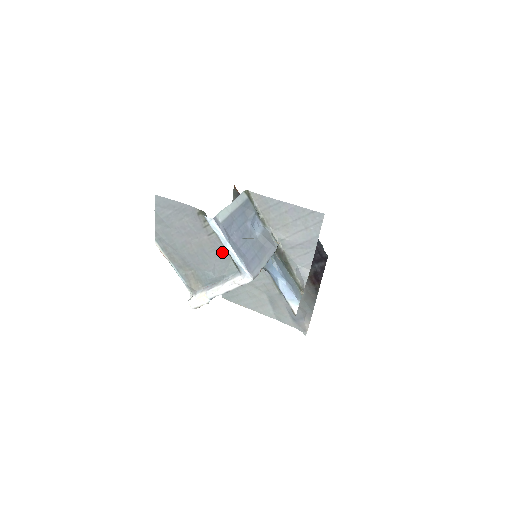
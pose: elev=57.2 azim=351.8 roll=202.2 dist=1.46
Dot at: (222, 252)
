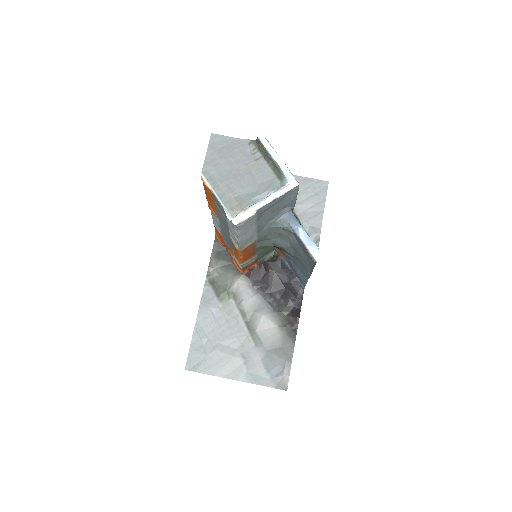
Dot at: (267, 172)
